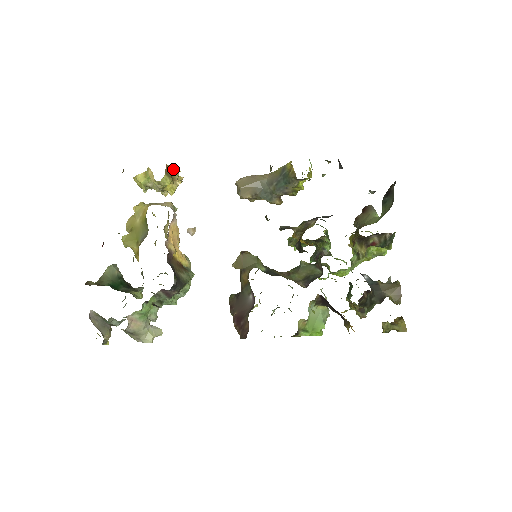
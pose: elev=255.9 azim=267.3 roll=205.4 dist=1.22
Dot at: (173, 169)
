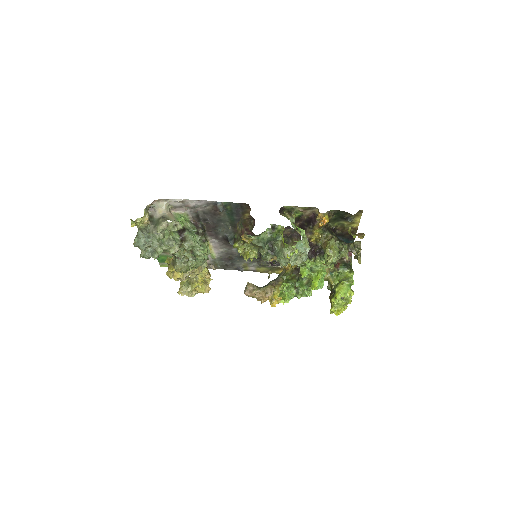
Dot at: occluded
